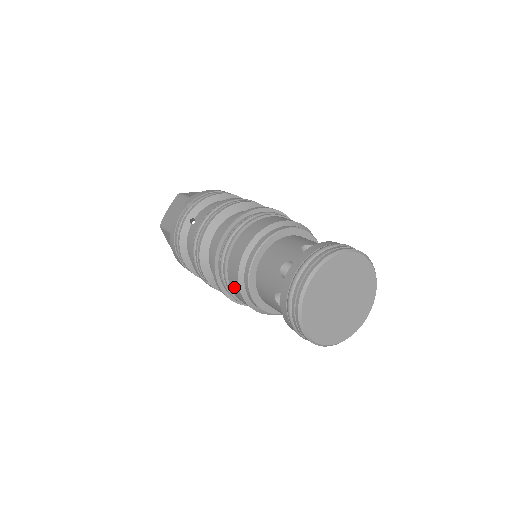
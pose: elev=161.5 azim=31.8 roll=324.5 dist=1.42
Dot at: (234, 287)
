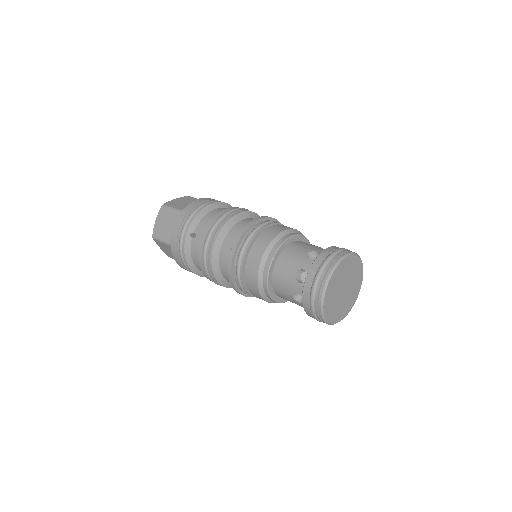
Dot at: (253, 290)
